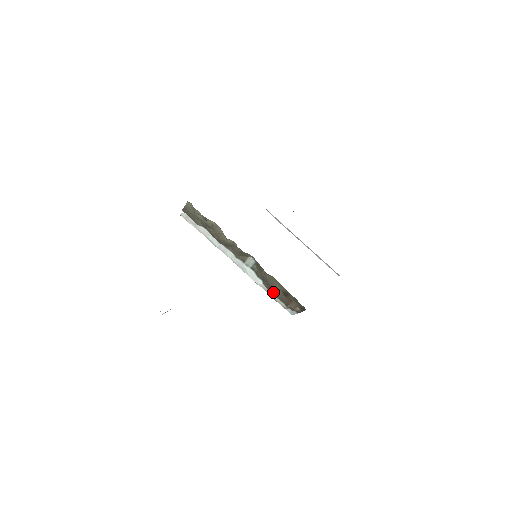
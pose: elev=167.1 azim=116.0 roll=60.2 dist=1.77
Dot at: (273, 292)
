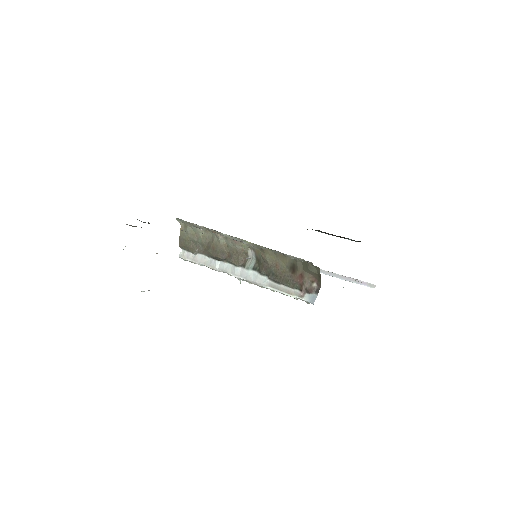
Dot at: (281, 281)
